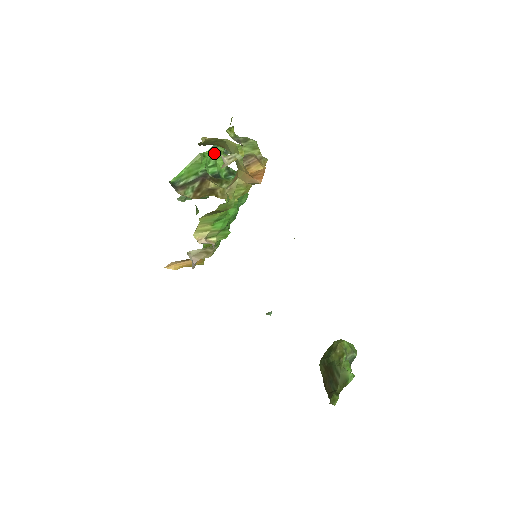
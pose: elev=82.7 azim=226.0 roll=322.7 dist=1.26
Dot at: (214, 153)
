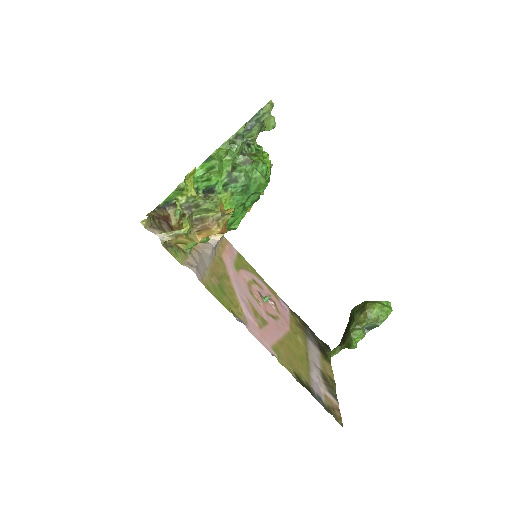
Dot at: (207, 168)
